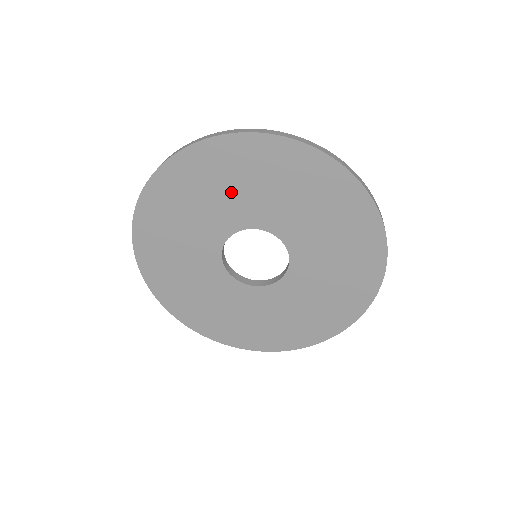
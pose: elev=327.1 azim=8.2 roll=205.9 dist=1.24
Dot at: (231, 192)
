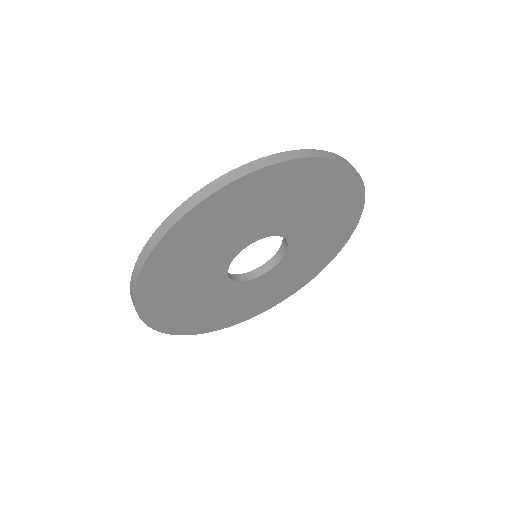
Dot at: (222, 235)
